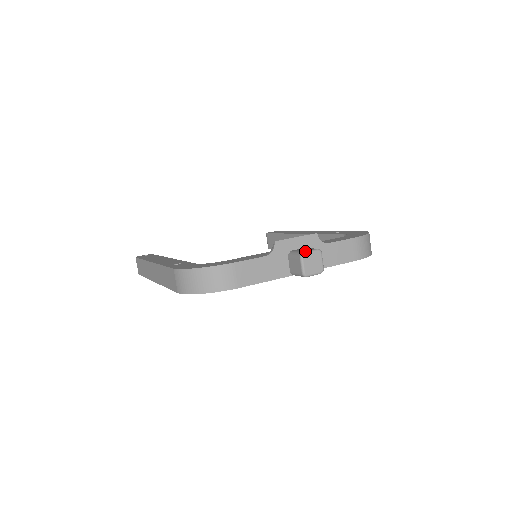
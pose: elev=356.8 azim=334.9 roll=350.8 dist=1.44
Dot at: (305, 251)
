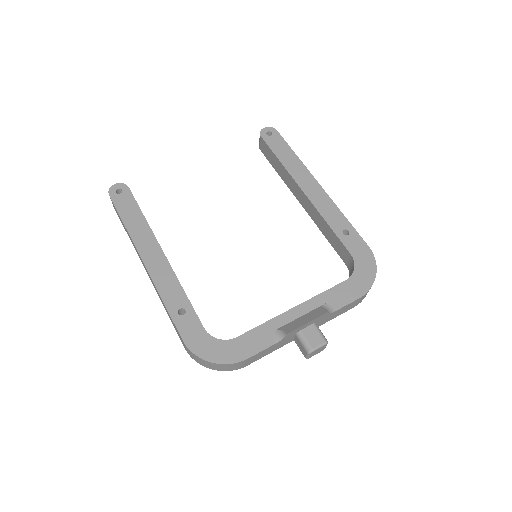
Dot at: (314, 349)
